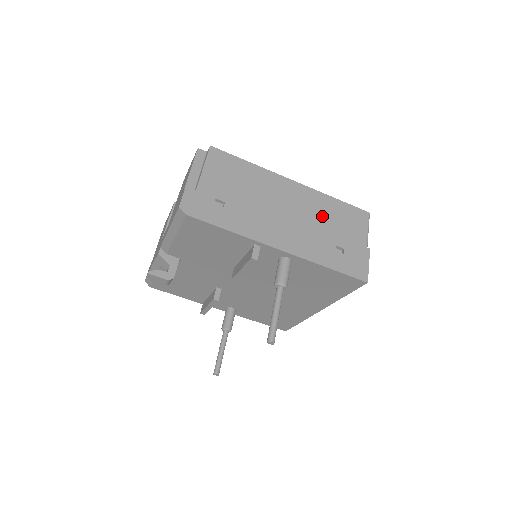
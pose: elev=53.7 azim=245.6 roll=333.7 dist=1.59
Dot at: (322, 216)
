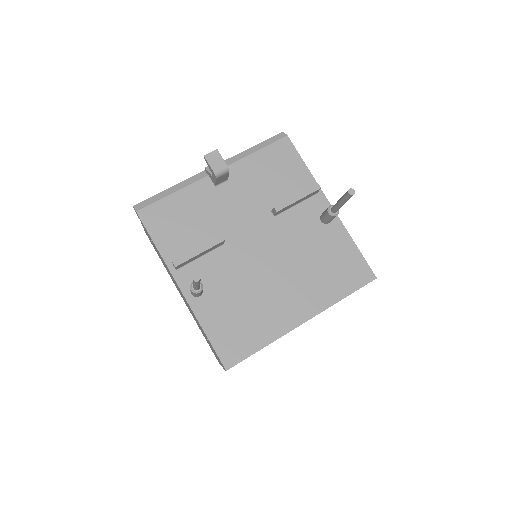
Dot at: occluded
